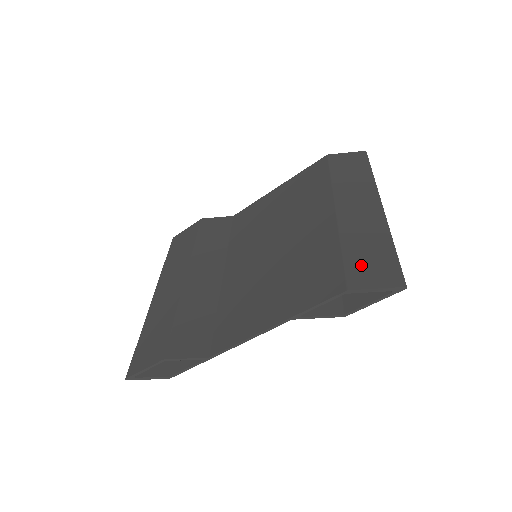
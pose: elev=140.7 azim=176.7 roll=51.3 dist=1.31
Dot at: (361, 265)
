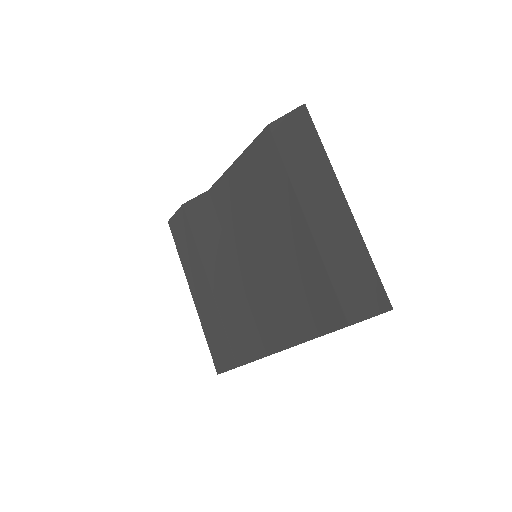
Dot at: (351, 294)
